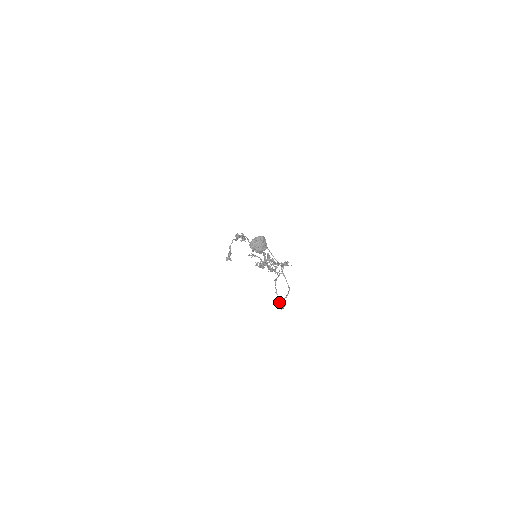
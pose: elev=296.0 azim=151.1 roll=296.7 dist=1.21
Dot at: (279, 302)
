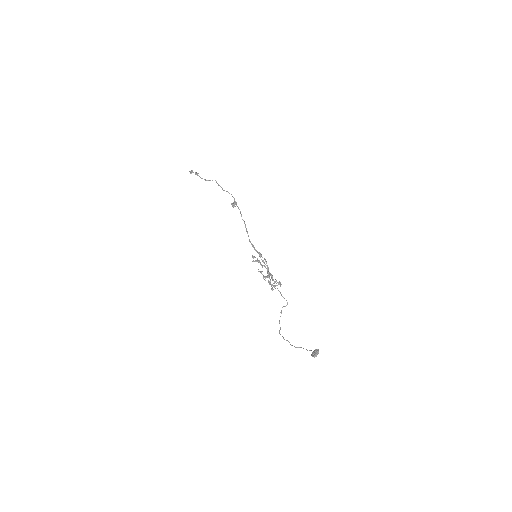
Dot at: occluded
